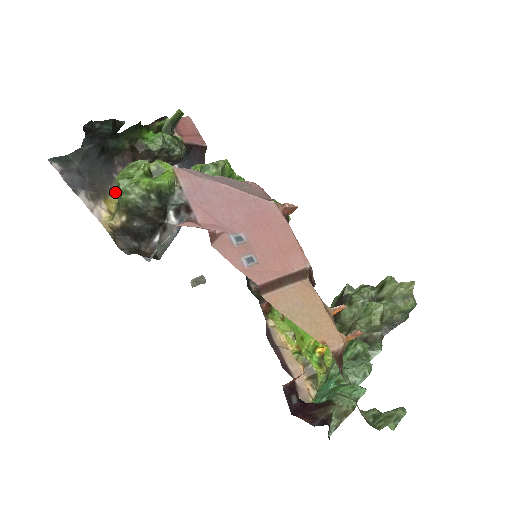
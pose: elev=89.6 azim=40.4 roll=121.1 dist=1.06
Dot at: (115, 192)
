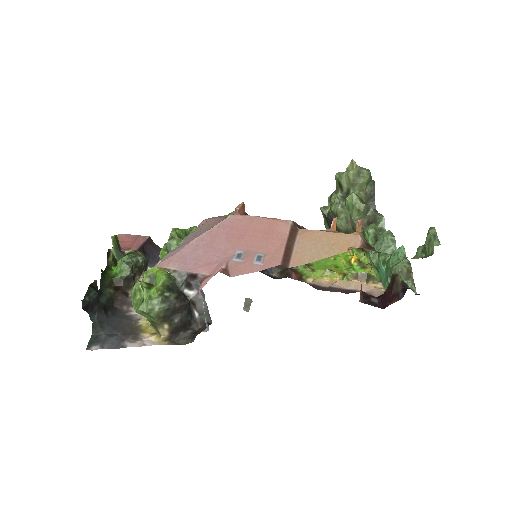
Dot at: (141, 321)
